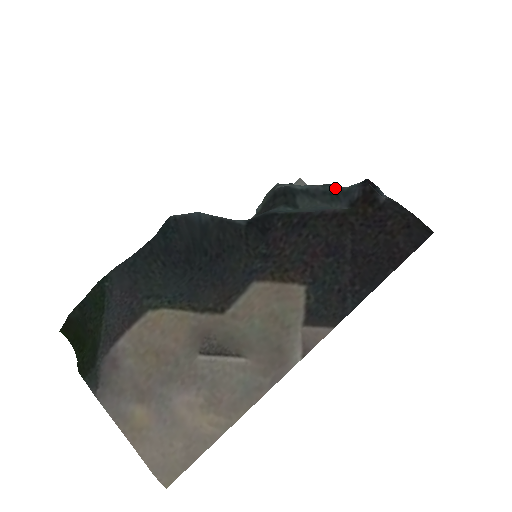
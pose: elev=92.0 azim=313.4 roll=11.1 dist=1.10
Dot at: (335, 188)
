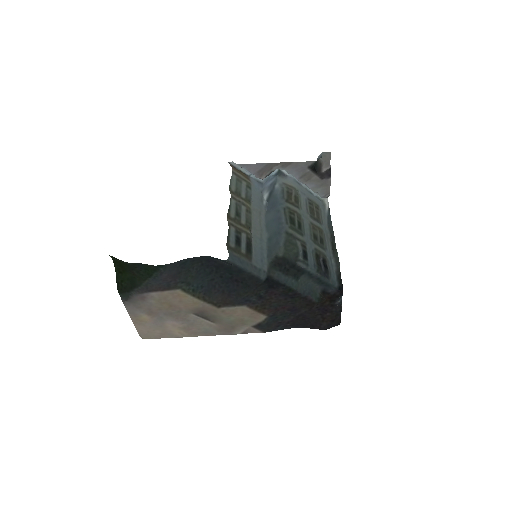
Dot at: (325, 280)
